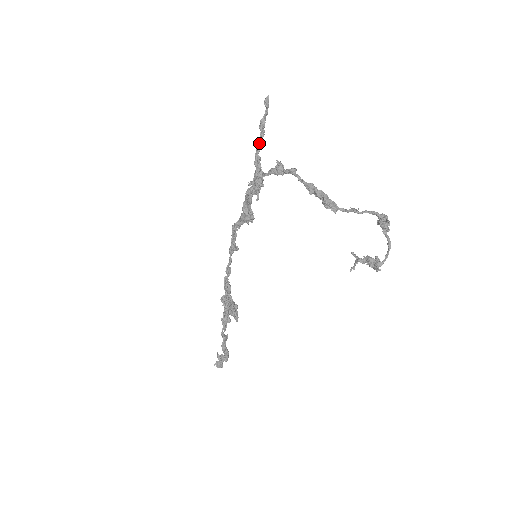
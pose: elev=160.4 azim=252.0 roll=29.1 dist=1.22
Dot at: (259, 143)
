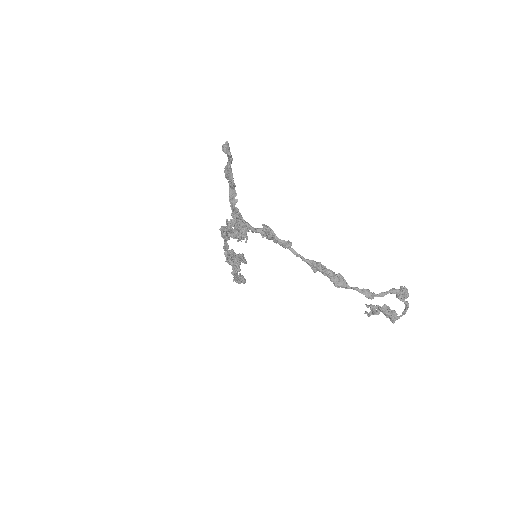
Dot at: (232, 196)
